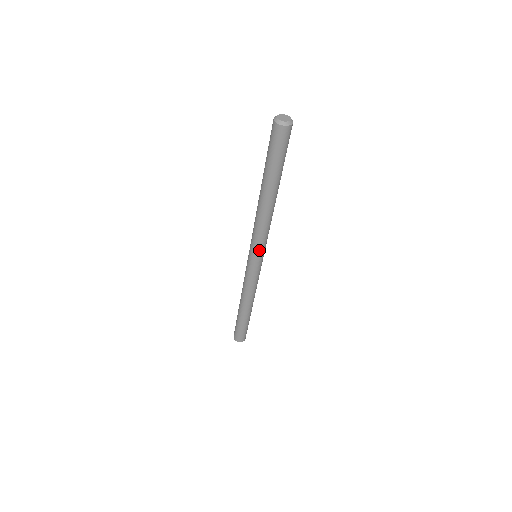
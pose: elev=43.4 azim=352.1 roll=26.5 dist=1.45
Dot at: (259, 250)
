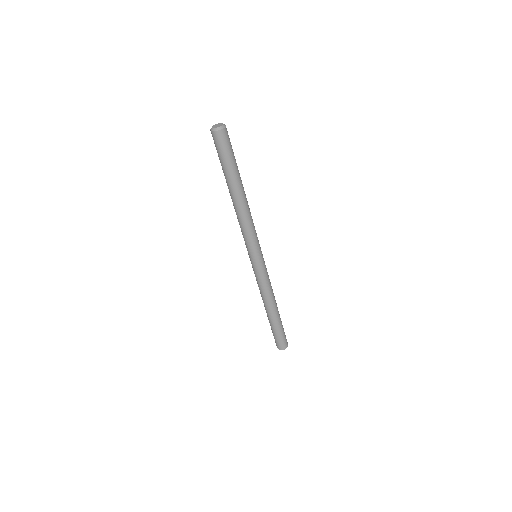
Dot at: (249, 248)
